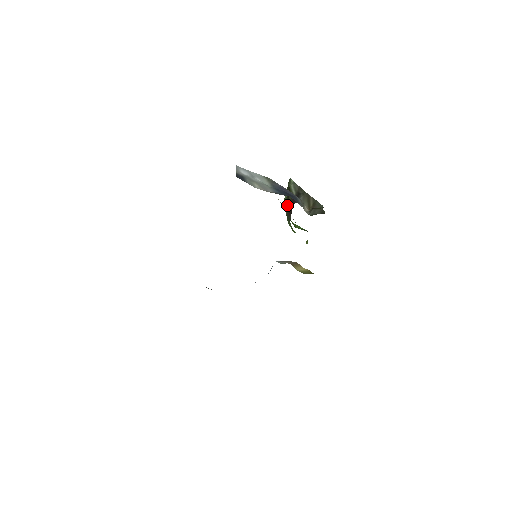
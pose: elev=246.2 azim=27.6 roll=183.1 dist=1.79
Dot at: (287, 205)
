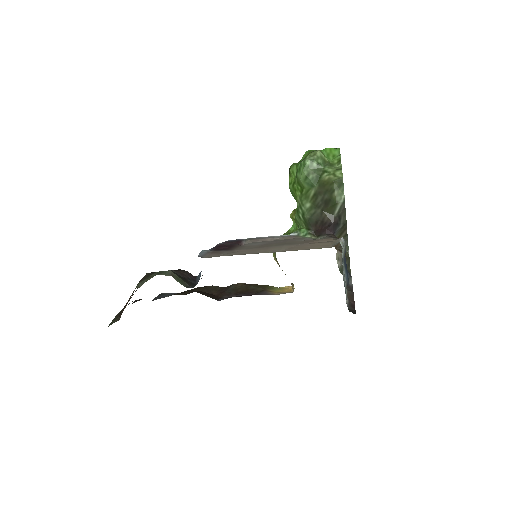
Dot at: (313, 199)
